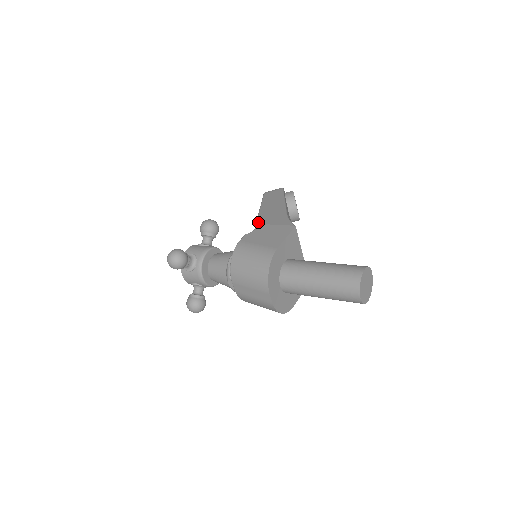
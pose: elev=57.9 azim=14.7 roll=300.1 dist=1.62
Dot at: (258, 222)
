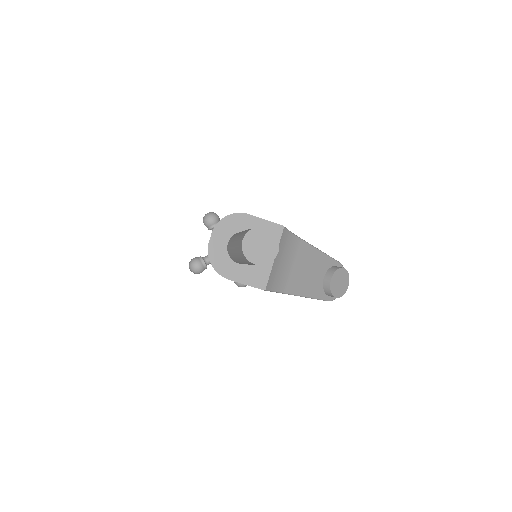
Dot at: occluded
